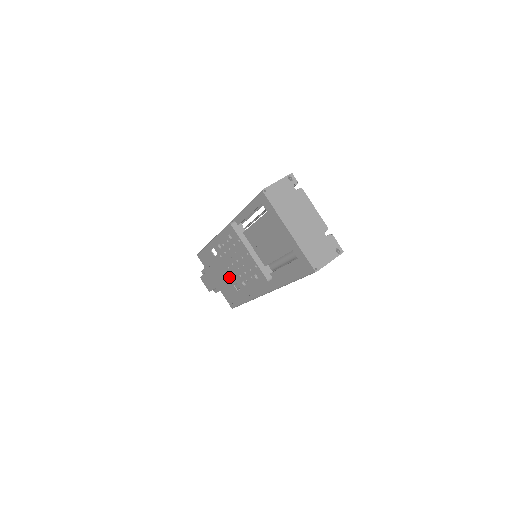
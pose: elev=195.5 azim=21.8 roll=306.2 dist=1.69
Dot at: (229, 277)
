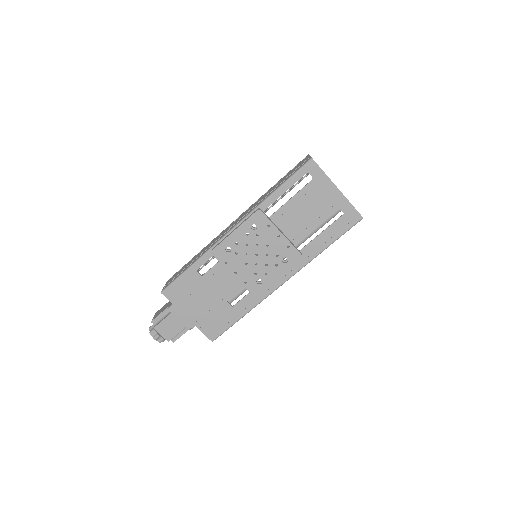
Dot at: (223, 293)
